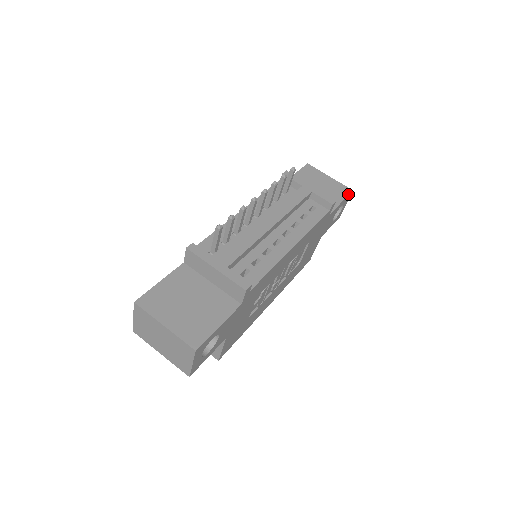
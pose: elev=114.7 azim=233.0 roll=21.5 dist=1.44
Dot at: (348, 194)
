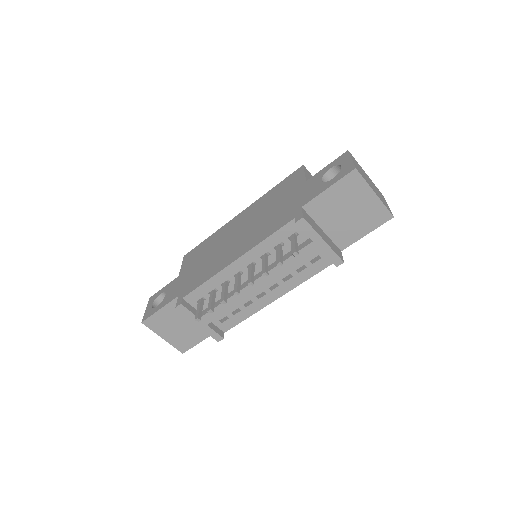
Dot at: (383, 223)
